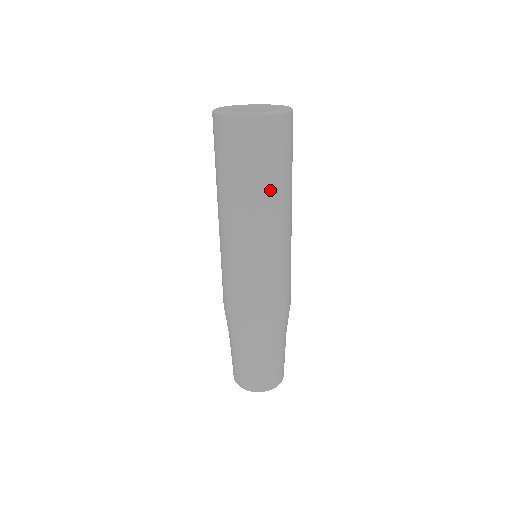
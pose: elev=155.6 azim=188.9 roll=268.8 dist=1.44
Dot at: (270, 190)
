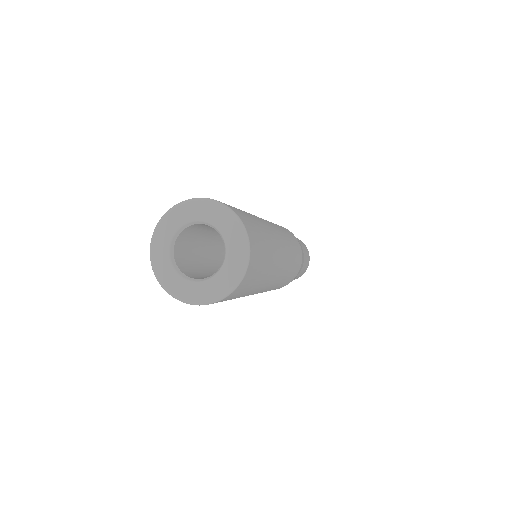
Dot at: (262, 283)
